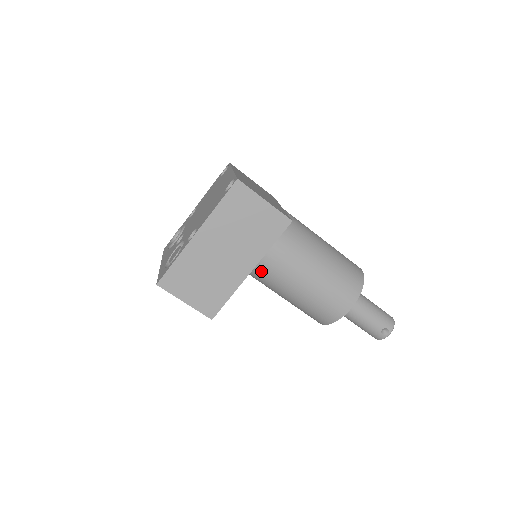
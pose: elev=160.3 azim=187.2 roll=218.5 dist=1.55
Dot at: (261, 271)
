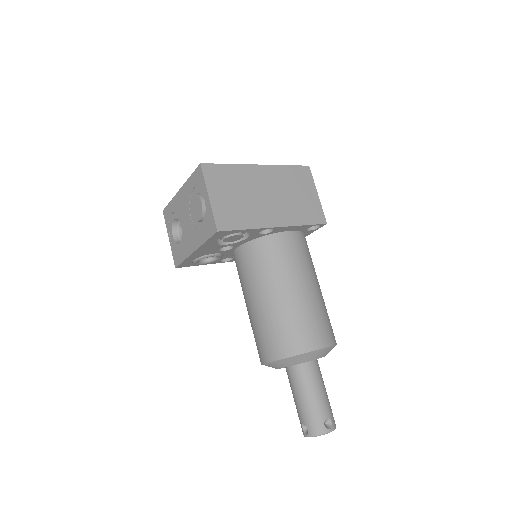
Dot at: (271, 249)
